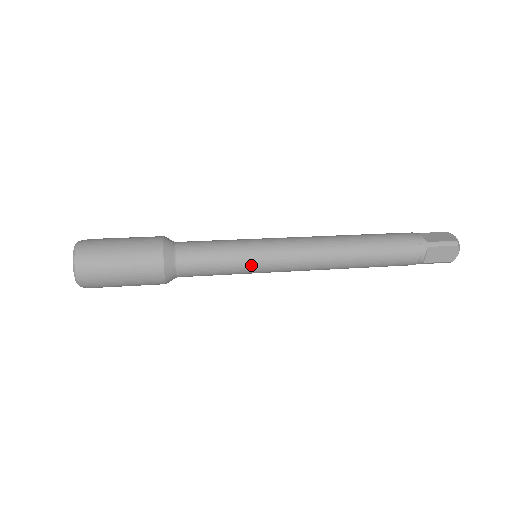
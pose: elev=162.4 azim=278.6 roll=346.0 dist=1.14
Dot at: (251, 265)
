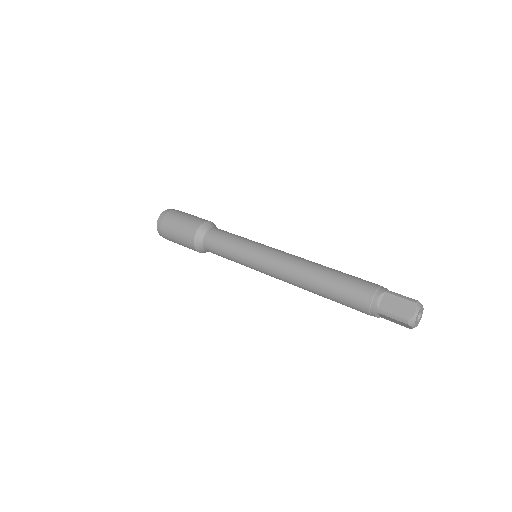
Dot at: (246, 249)
